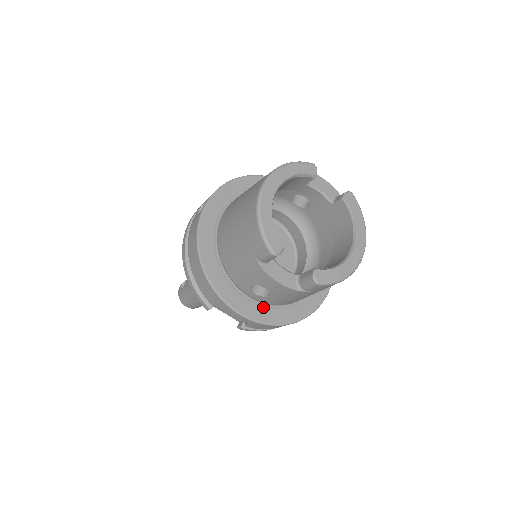
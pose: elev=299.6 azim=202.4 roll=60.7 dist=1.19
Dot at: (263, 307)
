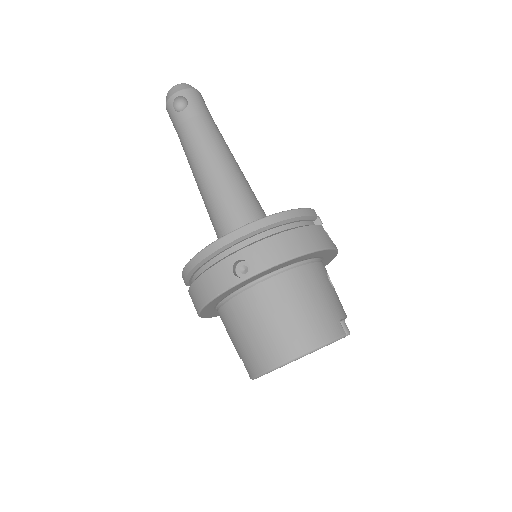
Dot at: occluded
